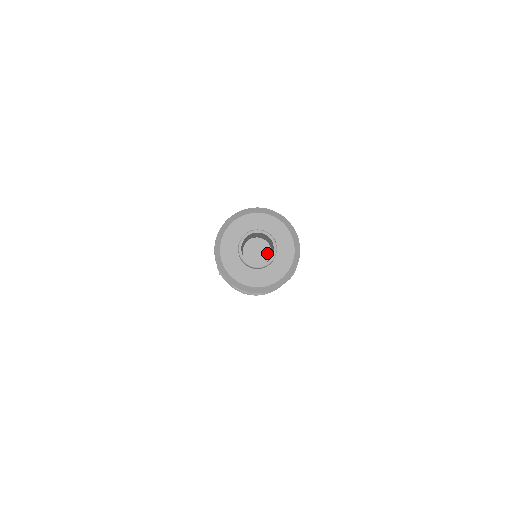
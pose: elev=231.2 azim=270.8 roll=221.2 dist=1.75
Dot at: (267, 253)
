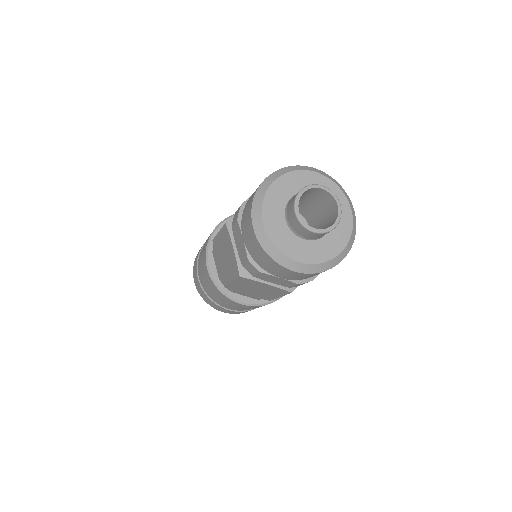
Dot at: occluded
